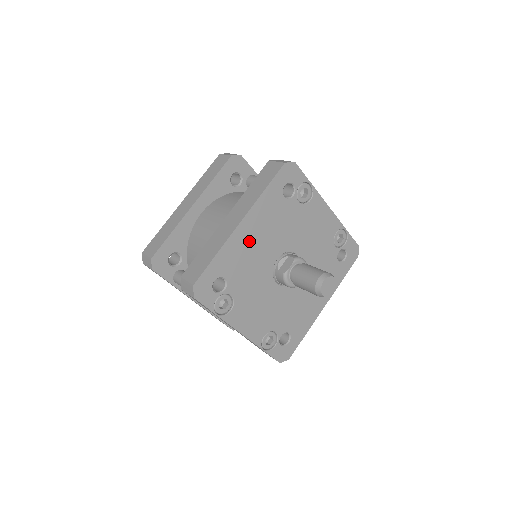
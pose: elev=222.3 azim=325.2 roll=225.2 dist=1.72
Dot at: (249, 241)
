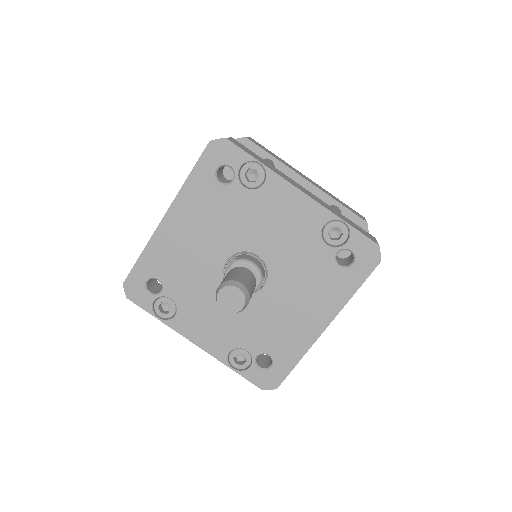
Dot at: (180, 238)
